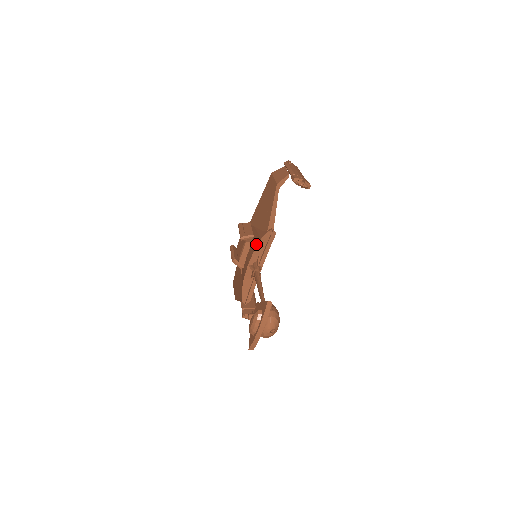
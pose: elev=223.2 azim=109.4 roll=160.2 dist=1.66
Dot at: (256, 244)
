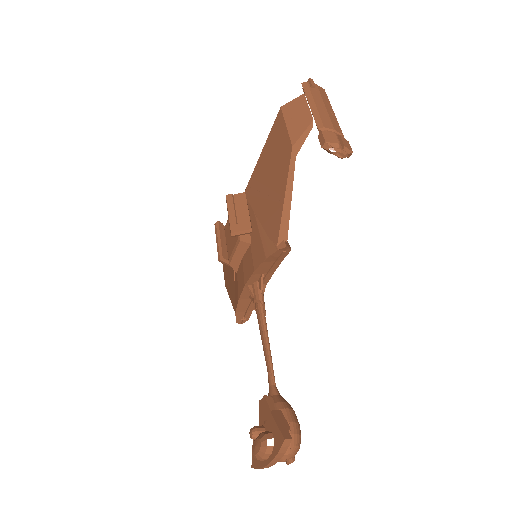
Dot at: (257, 260)
